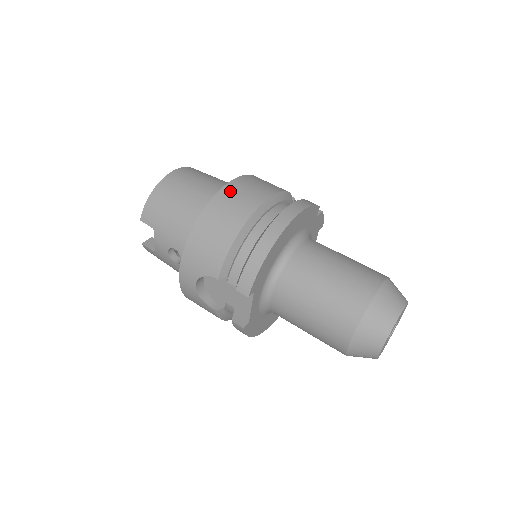
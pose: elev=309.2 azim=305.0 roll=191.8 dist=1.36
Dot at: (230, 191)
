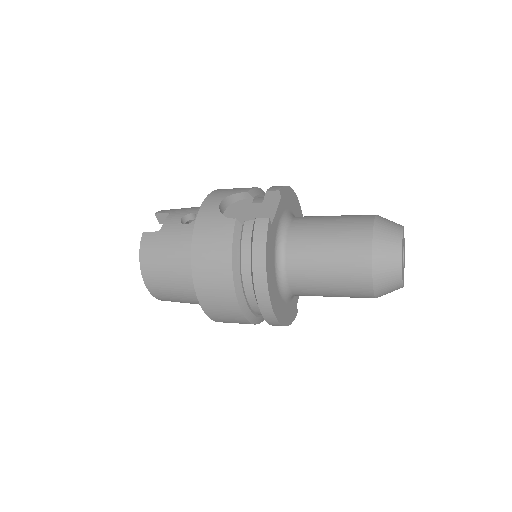
Dot at: occluded
